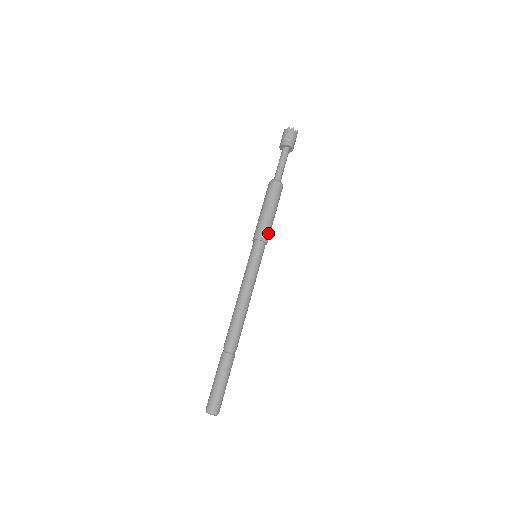
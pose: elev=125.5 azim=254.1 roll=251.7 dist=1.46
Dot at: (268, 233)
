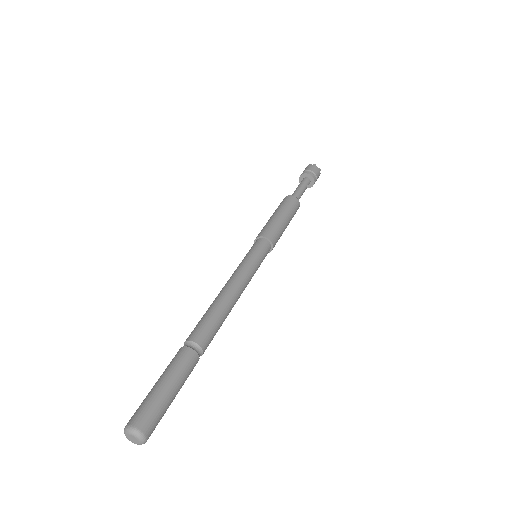
Dot at: (275, 234)
